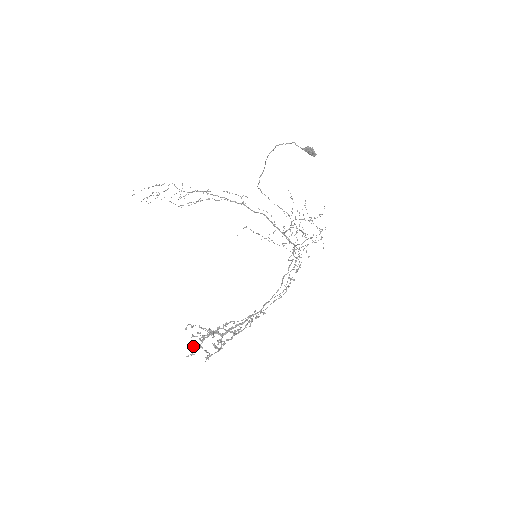
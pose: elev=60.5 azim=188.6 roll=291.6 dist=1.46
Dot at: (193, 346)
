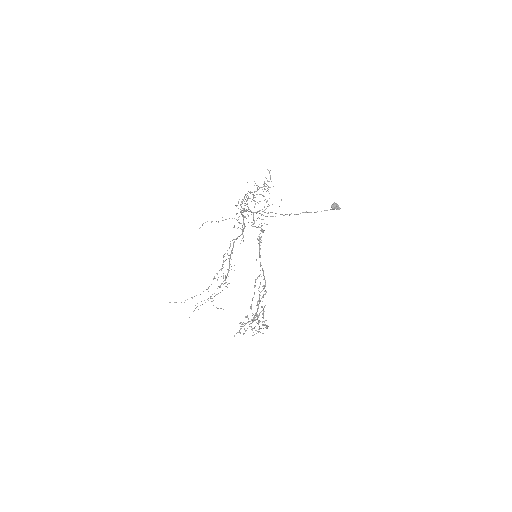
Dot at: (240, 332)
